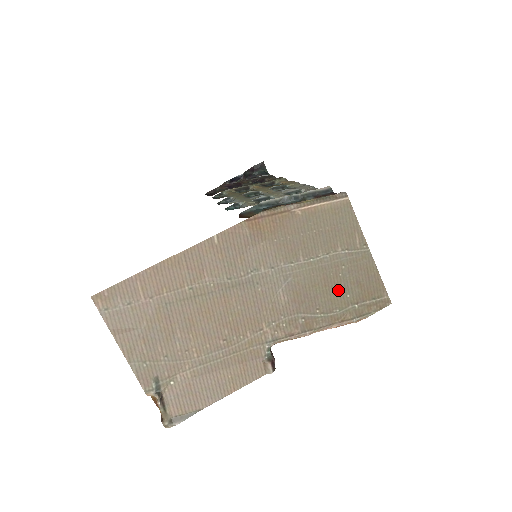
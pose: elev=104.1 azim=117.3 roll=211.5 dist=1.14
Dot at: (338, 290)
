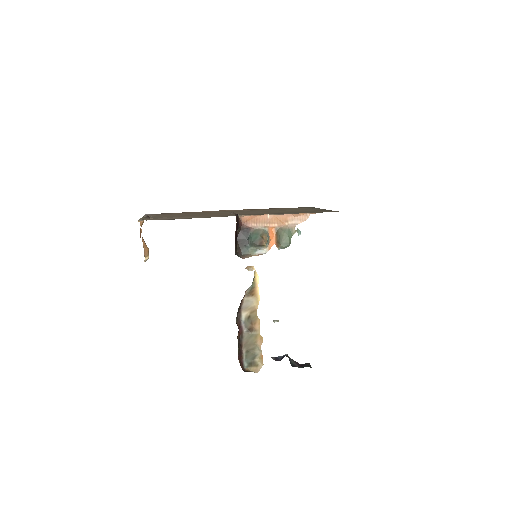
Dot at: occluded
